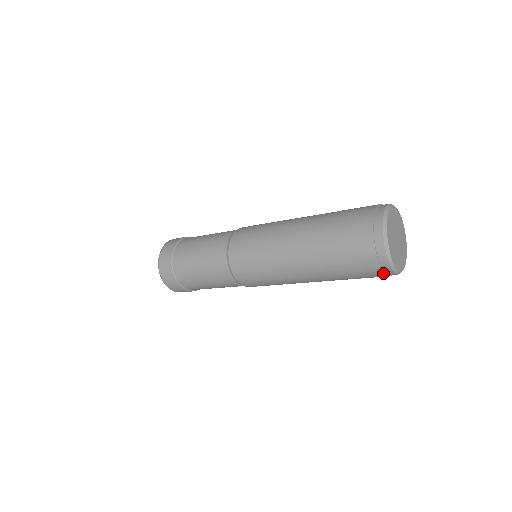
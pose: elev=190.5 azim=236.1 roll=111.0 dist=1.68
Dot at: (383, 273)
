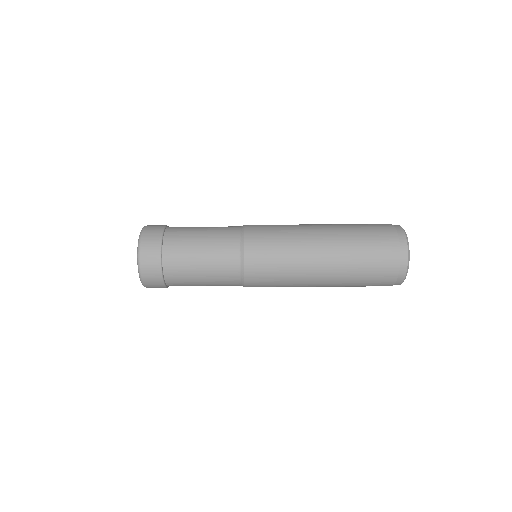
Dot at: occluded
